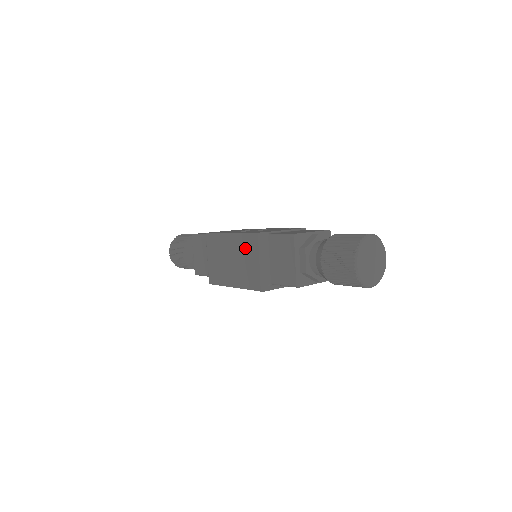
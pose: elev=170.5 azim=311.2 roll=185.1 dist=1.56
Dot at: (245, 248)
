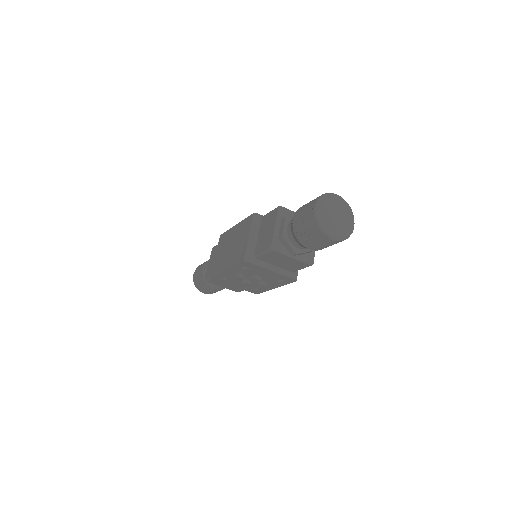
Dot at: (242, 231)
